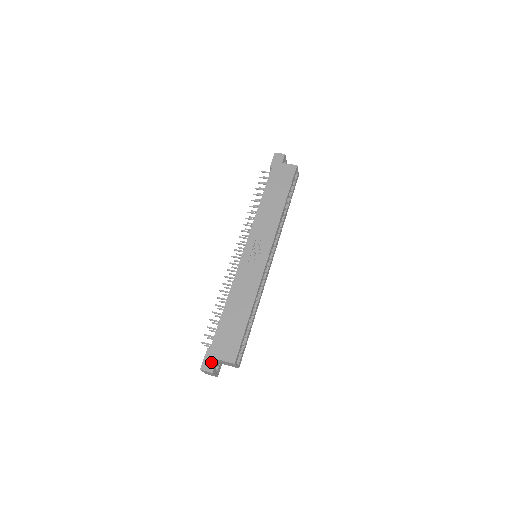
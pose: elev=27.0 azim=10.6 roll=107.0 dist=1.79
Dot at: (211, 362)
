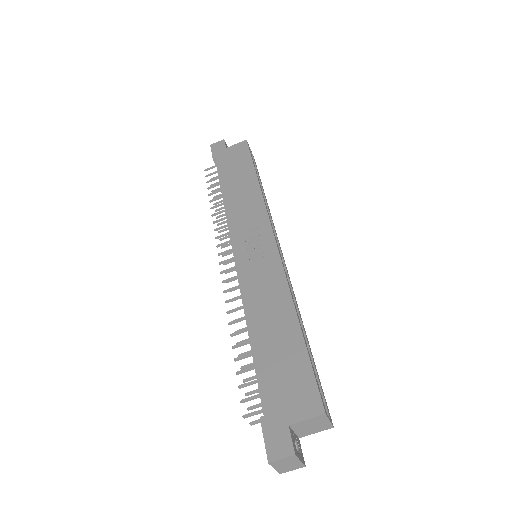
Dot at: (281, 437)
